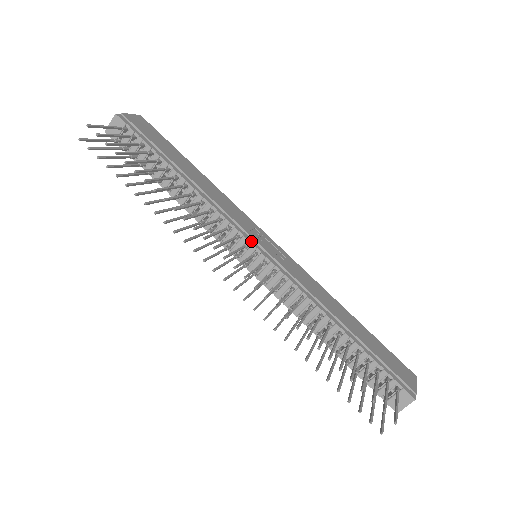
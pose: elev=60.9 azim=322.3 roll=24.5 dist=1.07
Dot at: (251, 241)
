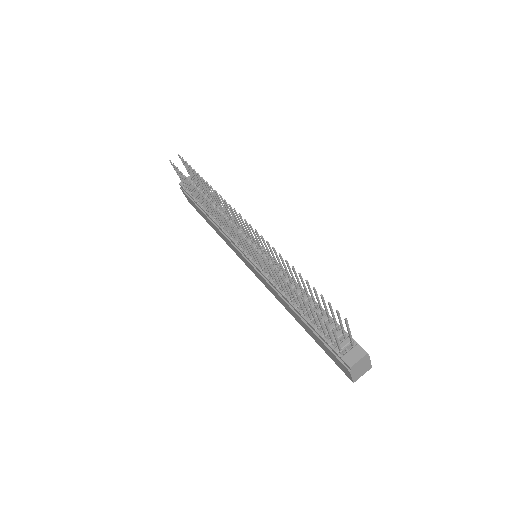
Dot at: (256, 241)
